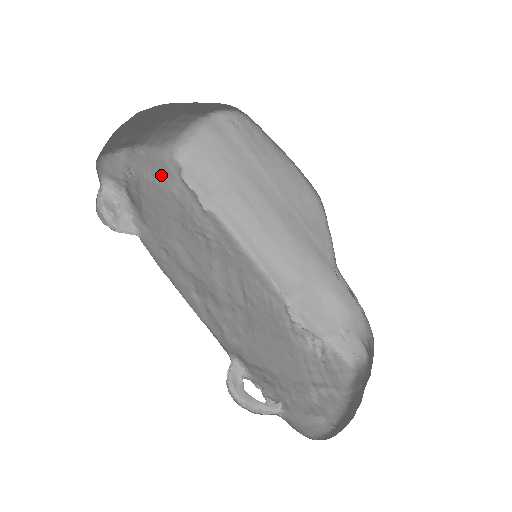
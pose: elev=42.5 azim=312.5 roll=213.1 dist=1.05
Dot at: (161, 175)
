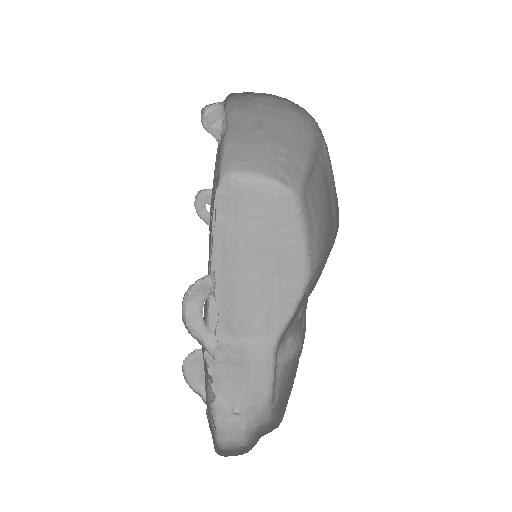
Dot at: occluded
